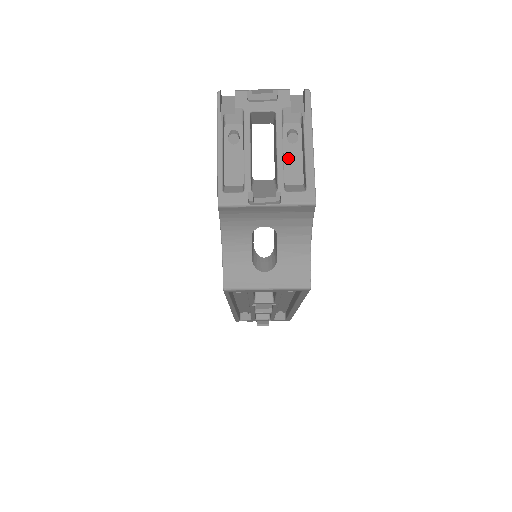
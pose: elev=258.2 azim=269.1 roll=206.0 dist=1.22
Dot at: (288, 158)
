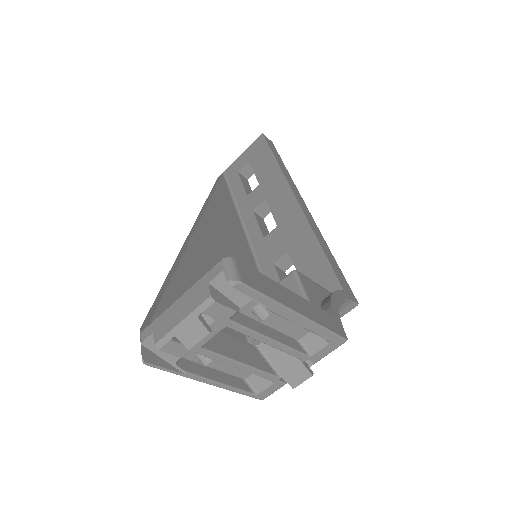
Dot at: (278, 326)
